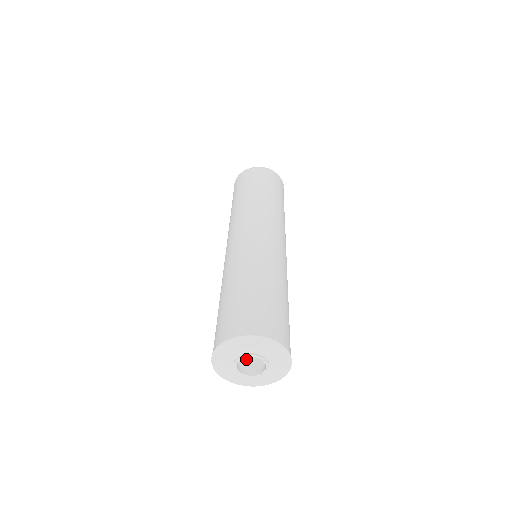
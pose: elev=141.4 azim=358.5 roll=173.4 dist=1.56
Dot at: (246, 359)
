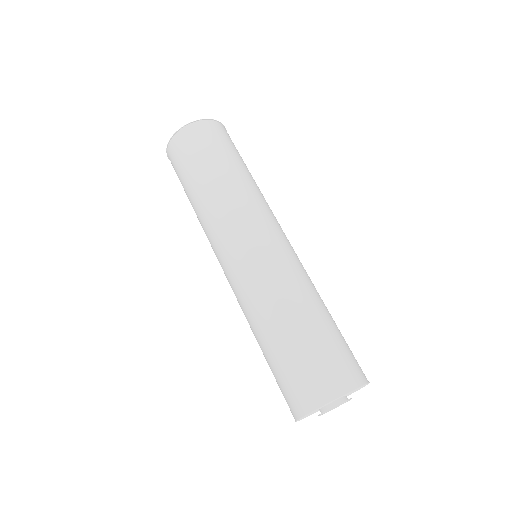
Dot at: occluded
